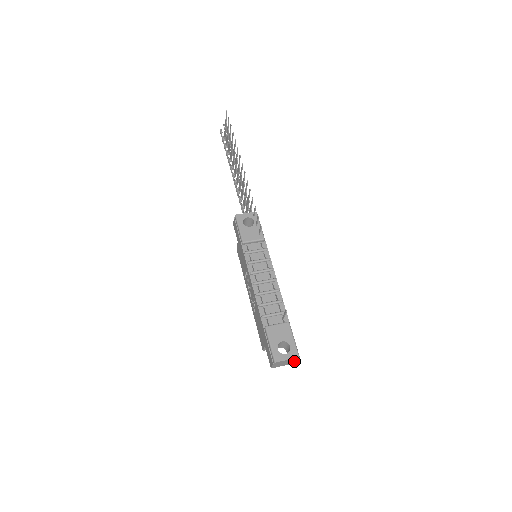
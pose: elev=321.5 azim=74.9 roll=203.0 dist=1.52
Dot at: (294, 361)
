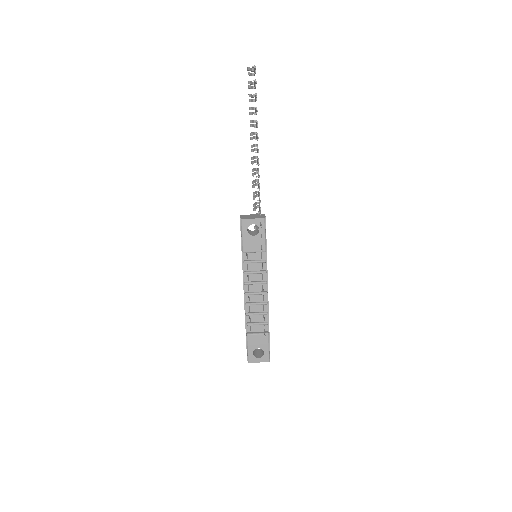
Dot at: occluded
